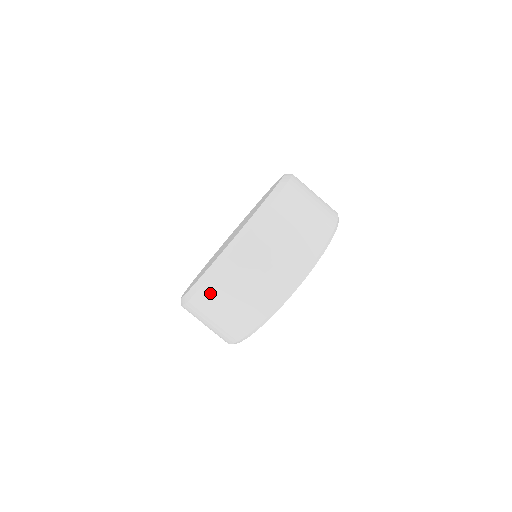
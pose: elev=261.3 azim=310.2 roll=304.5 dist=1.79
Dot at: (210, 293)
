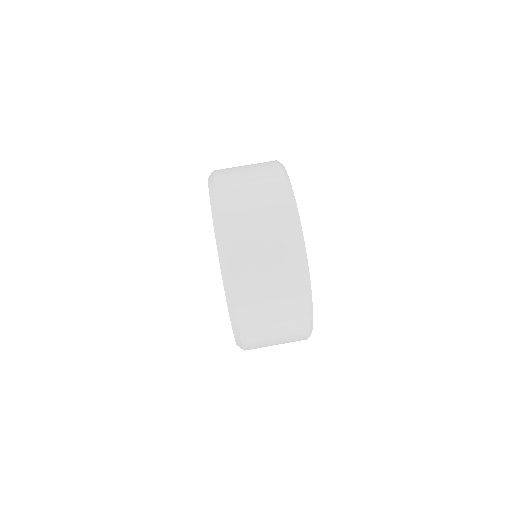
Dot at: occluded
